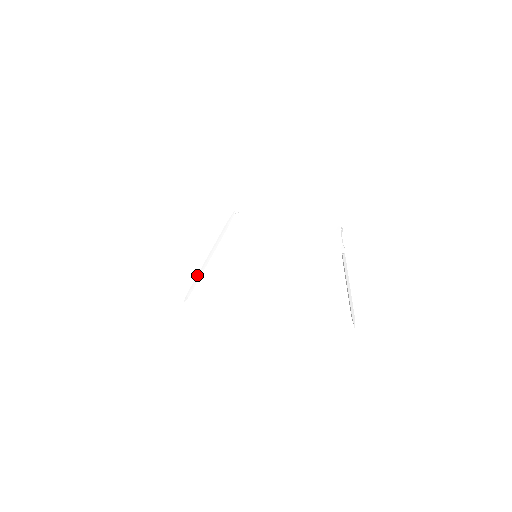
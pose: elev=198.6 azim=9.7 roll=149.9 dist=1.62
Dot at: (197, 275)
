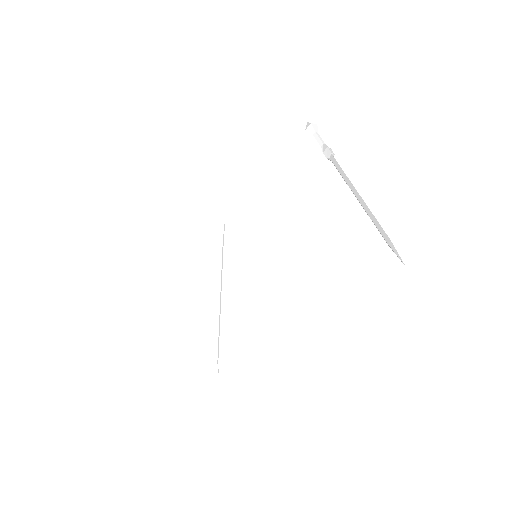
Dot at: occluded
